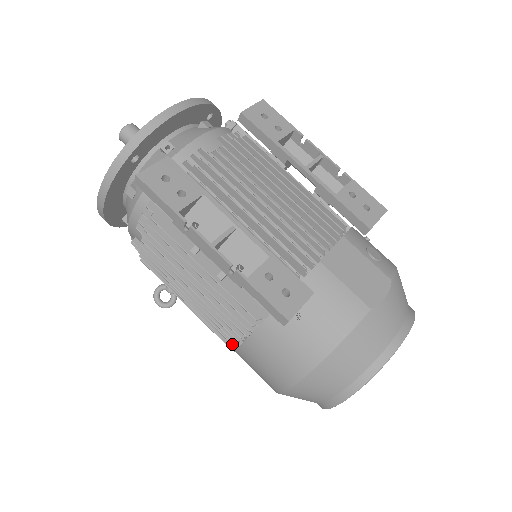
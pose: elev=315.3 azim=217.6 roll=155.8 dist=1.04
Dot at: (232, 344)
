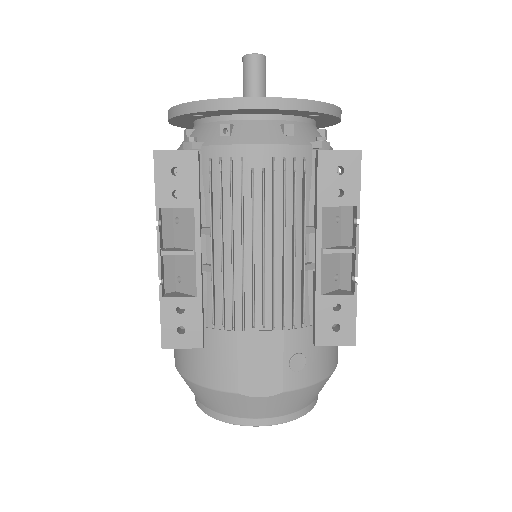
Dot at: occluded
